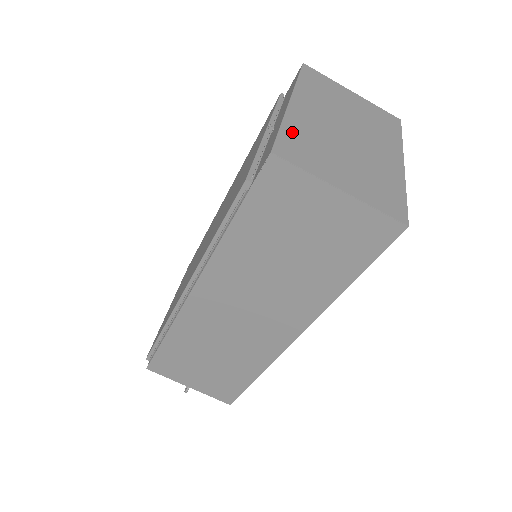
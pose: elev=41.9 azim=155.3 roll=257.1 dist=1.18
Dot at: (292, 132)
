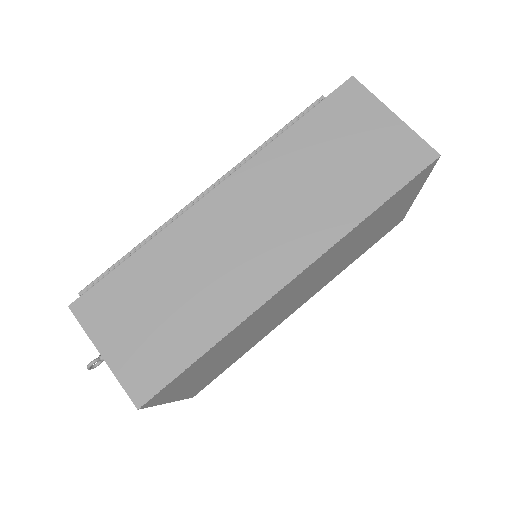
Dot at: occluded
